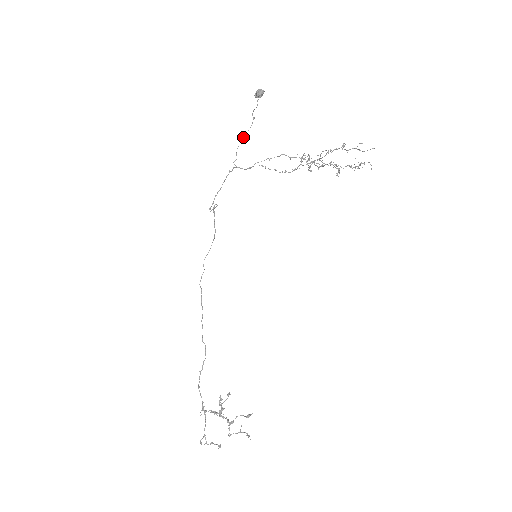
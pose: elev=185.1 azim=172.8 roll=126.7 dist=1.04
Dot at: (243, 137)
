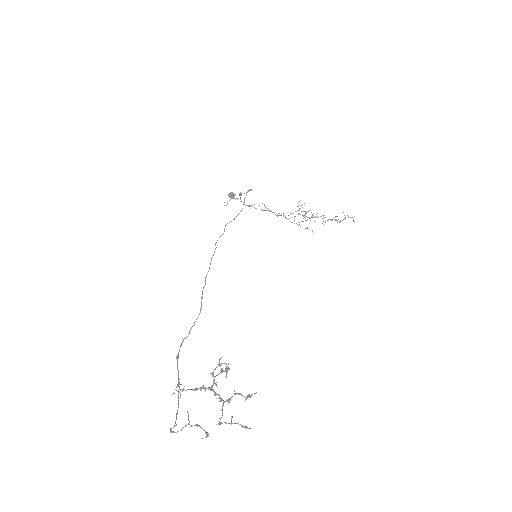
Dot at: (232, 198)
